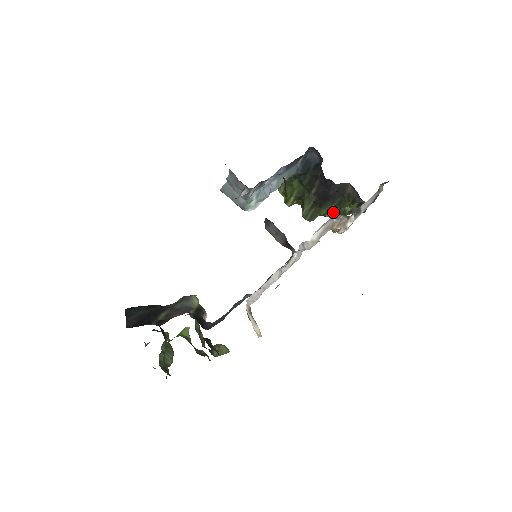
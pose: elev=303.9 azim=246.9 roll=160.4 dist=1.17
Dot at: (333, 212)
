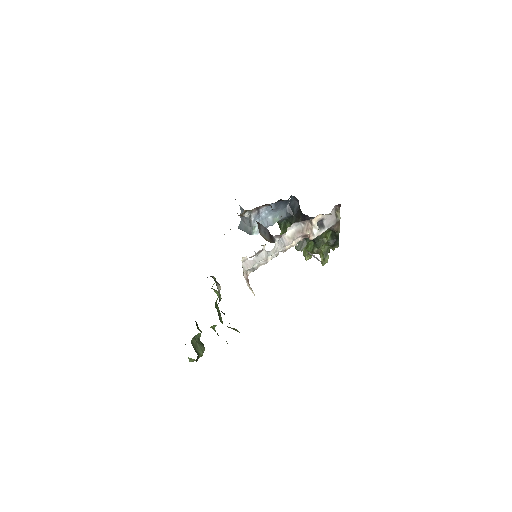
Dot at: (316, 243)
